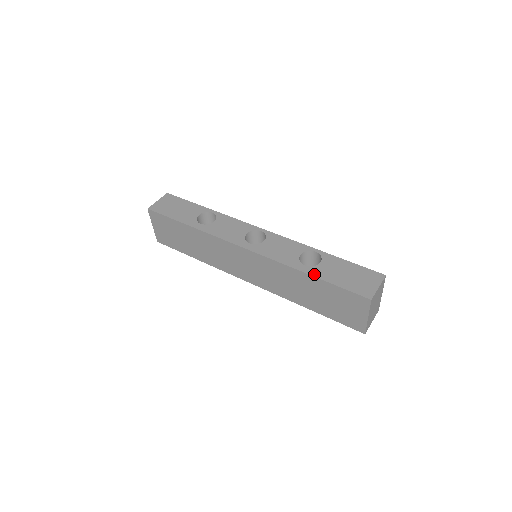
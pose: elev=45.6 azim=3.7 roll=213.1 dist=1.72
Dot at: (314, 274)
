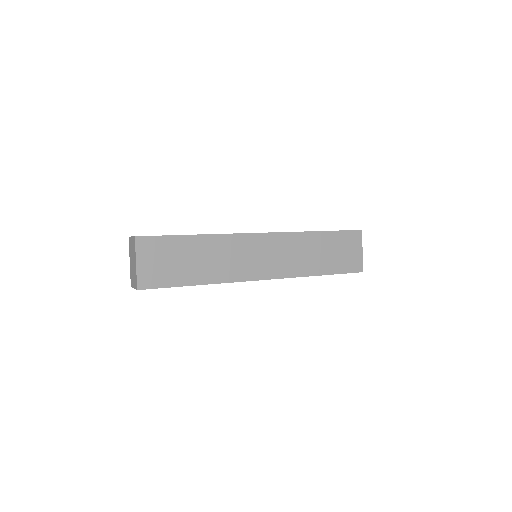
Dot at: (321, 231)
